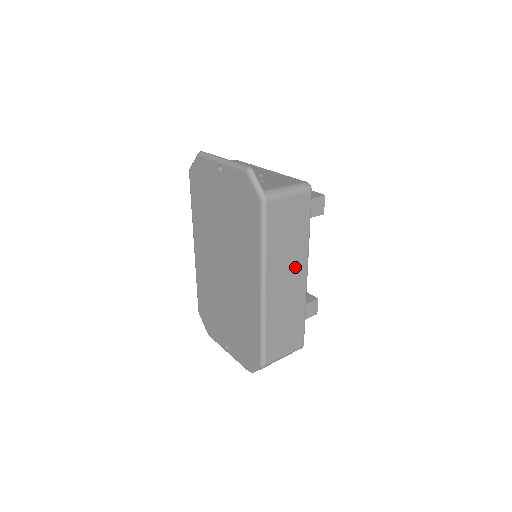
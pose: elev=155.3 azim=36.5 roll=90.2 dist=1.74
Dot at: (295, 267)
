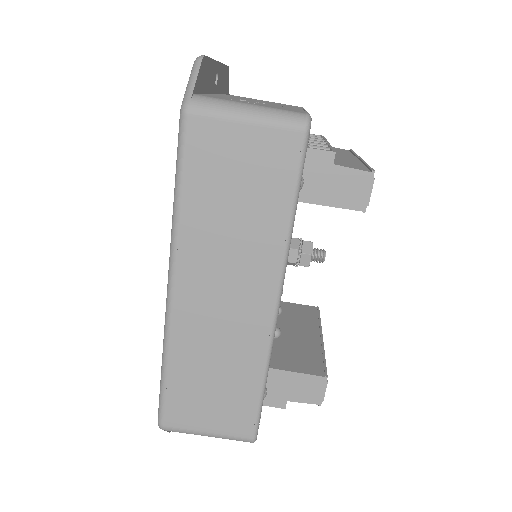
Dot at: (247, 276)
